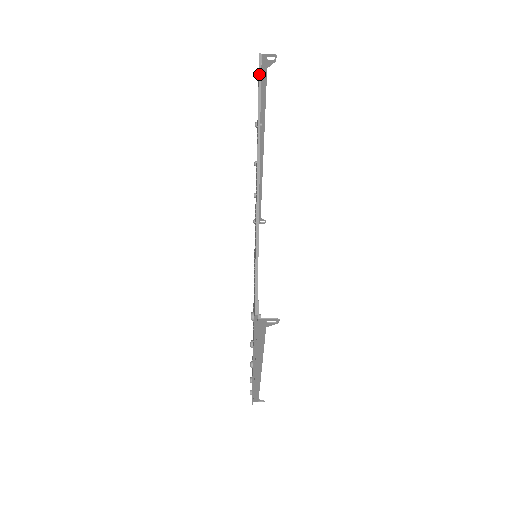
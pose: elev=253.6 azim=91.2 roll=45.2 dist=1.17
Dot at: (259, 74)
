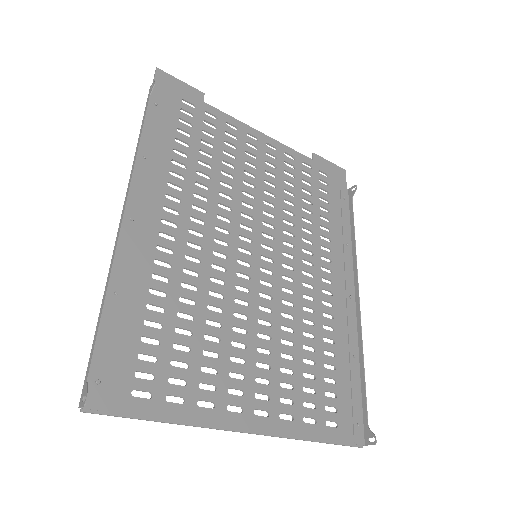
Dot at: occluded
